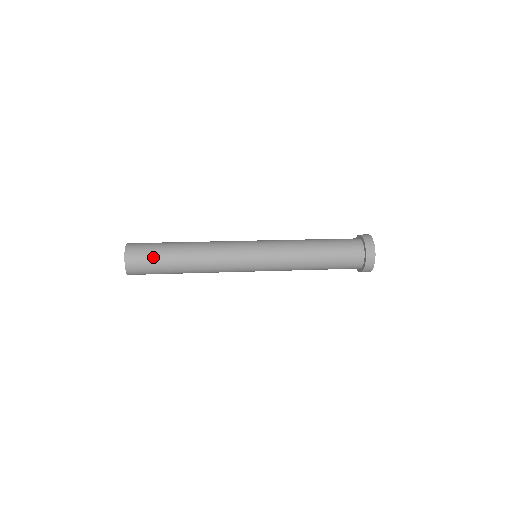
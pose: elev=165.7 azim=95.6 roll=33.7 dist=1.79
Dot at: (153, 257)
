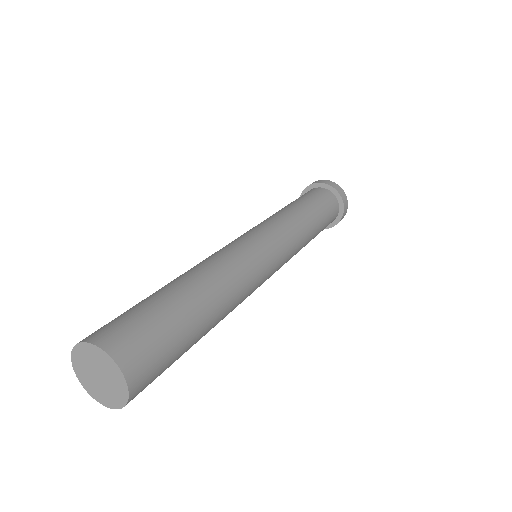
Dot at: occluded
